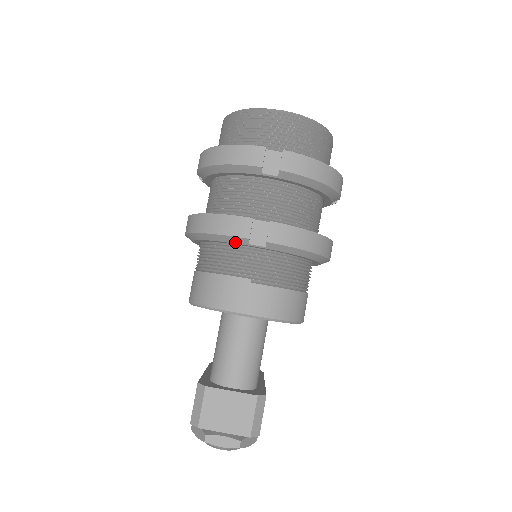
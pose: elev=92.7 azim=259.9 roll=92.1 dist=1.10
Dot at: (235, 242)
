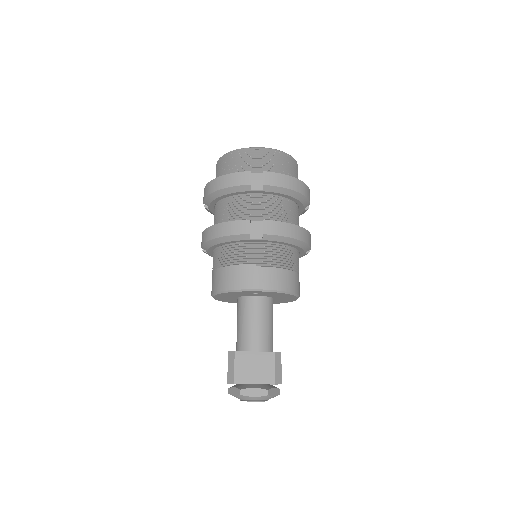
Dot at: (240, 239)
